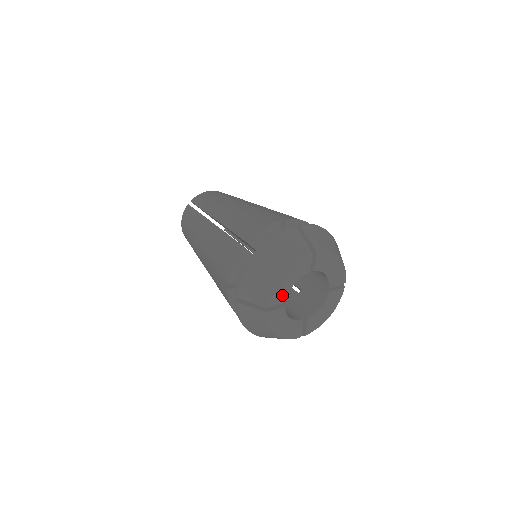
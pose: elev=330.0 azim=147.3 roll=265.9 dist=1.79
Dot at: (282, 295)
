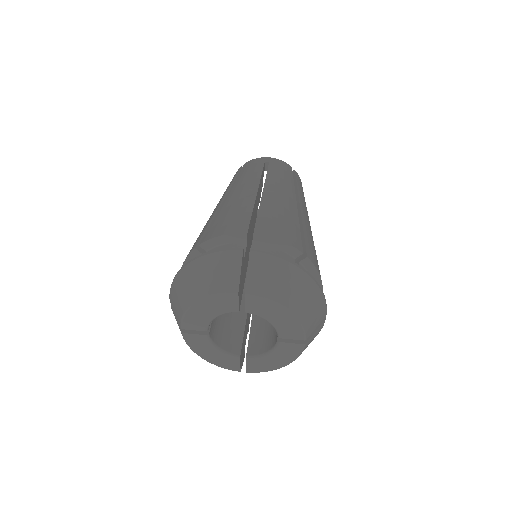
Dot at: (200, 323)
